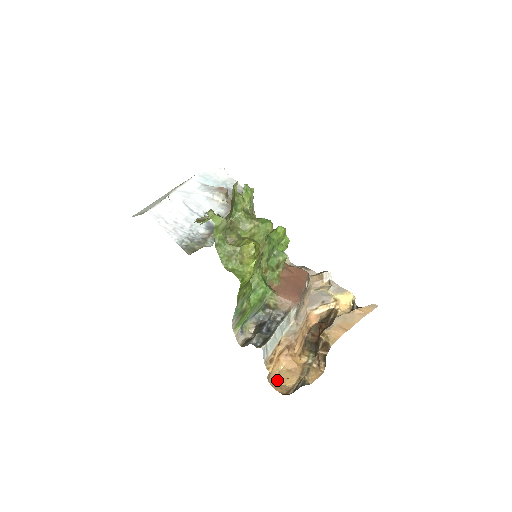
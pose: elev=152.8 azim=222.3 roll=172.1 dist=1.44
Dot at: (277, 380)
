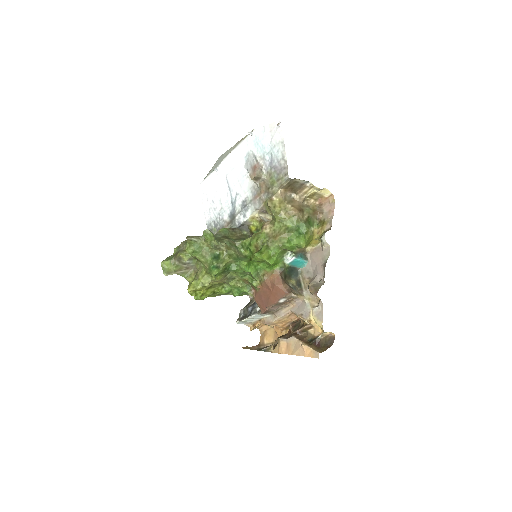
Dot at: (266, 332)
